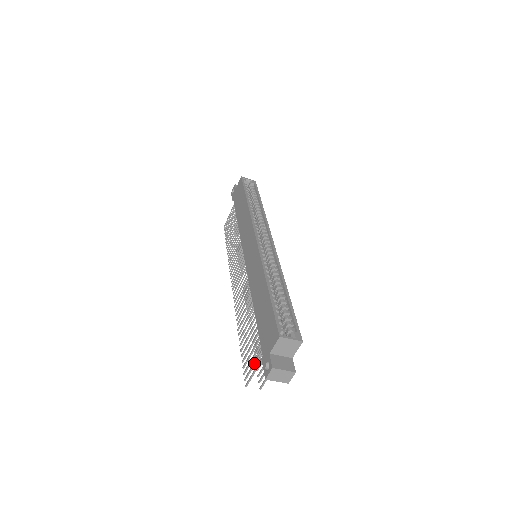
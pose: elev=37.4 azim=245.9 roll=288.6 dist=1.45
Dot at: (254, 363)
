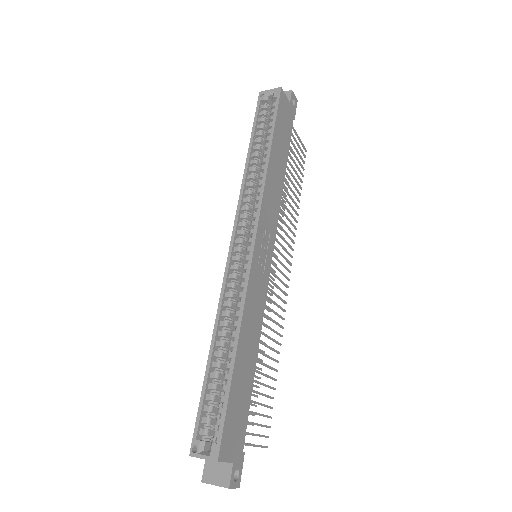
Dot at: occluded
